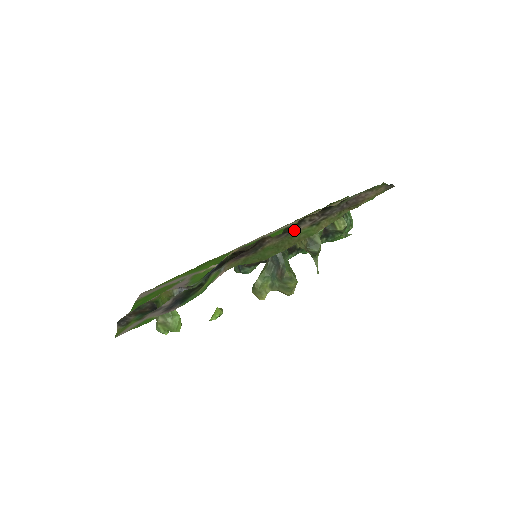
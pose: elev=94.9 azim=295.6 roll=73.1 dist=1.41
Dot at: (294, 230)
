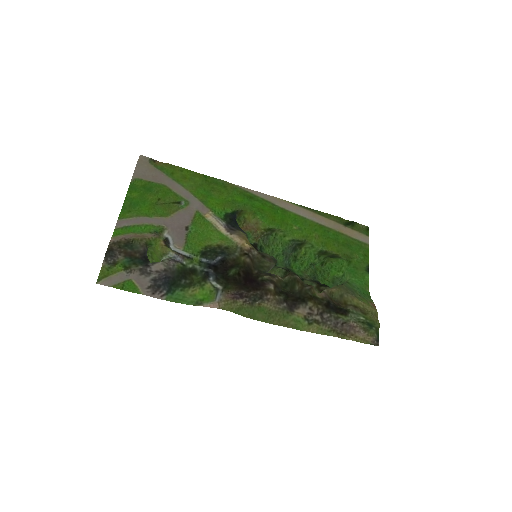
Dot at: (293, 306)
